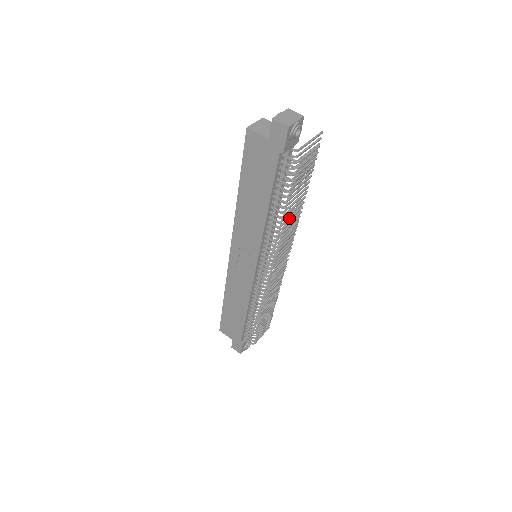
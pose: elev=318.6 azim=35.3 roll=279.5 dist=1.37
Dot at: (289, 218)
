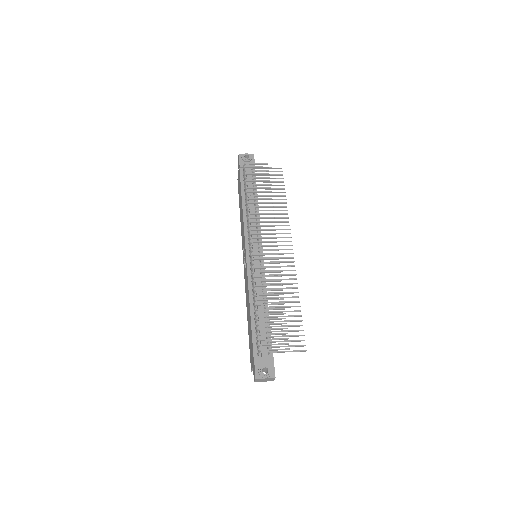
Dot at: (255, 202)
